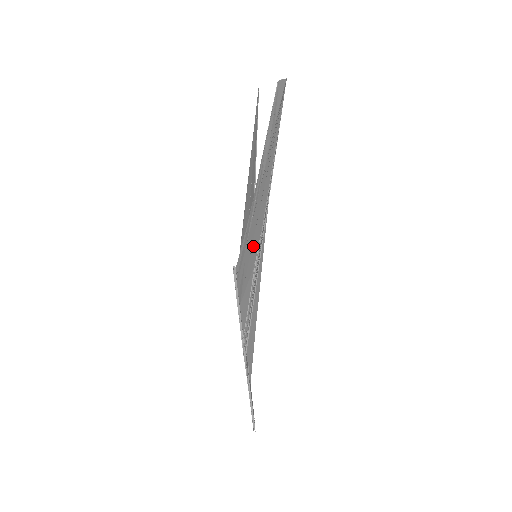
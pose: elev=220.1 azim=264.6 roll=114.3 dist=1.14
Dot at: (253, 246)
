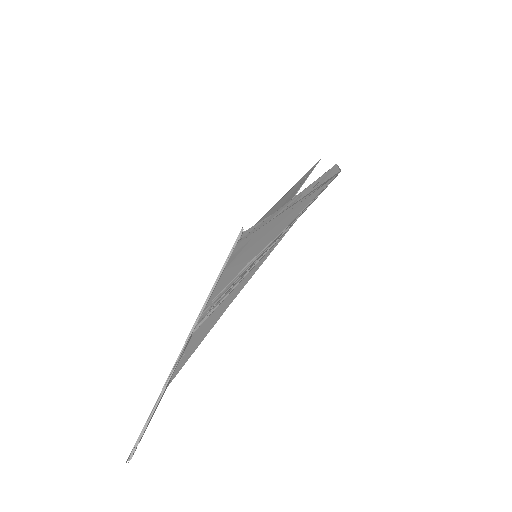
Dot at: (261, 241)
